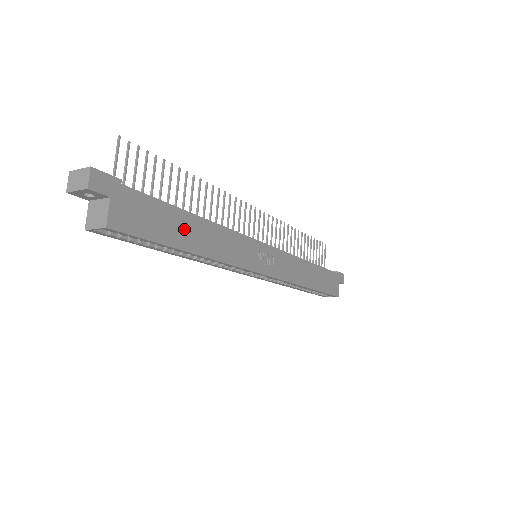
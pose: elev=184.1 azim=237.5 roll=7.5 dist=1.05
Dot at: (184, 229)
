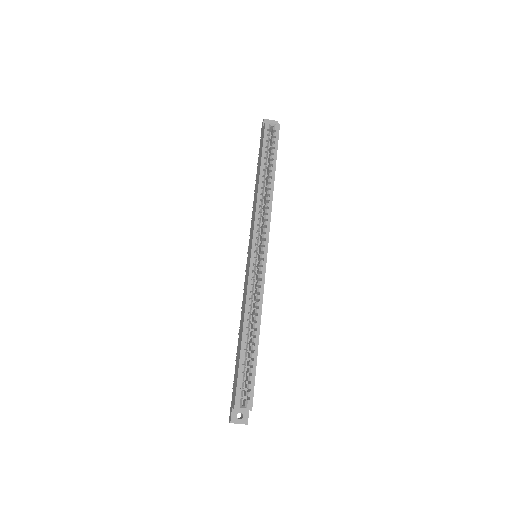
Dot at: occluded
